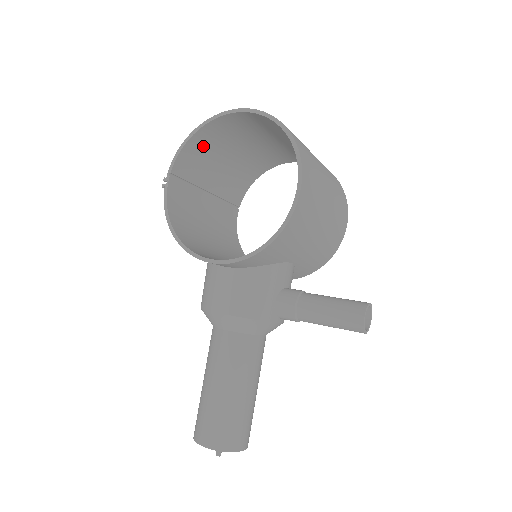
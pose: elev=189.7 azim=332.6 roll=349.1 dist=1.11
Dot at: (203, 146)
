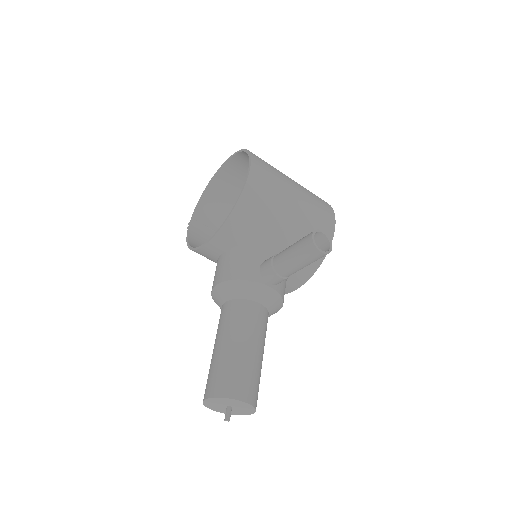
Dot at: (216, 201)
